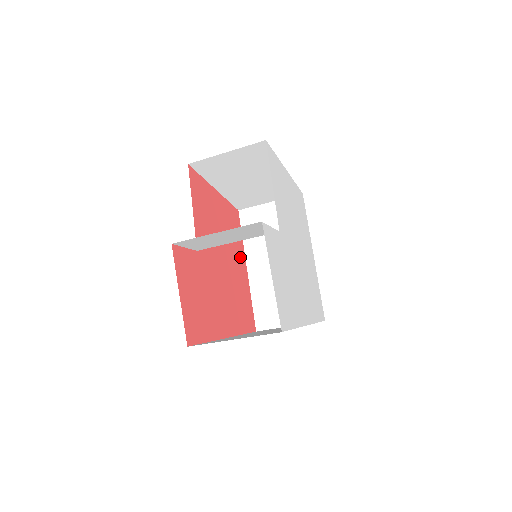
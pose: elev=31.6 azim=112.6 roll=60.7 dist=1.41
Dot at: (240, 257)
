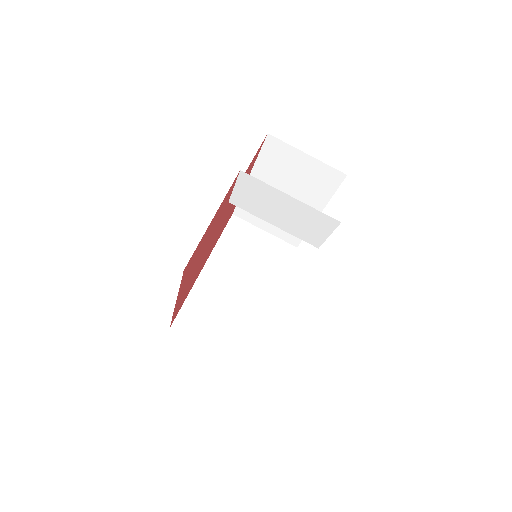
Dot at: (211, 250)
